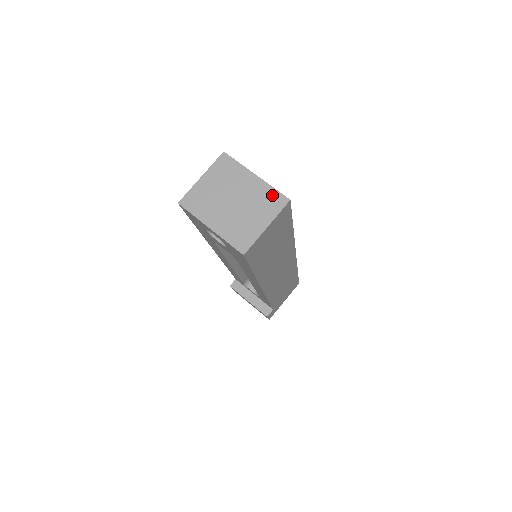
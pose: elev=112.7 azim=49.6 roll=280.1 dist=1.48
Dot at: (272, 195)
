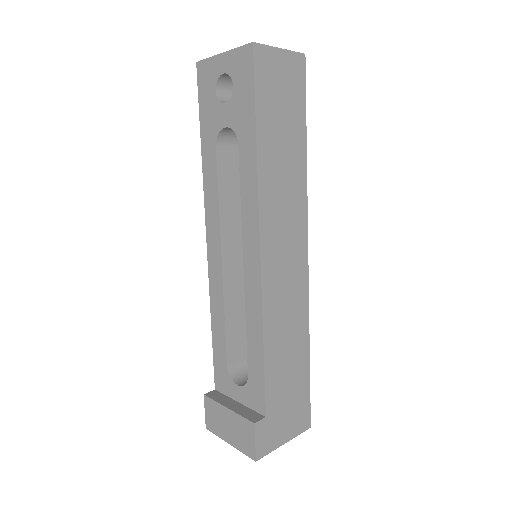
Dot at: occluded
